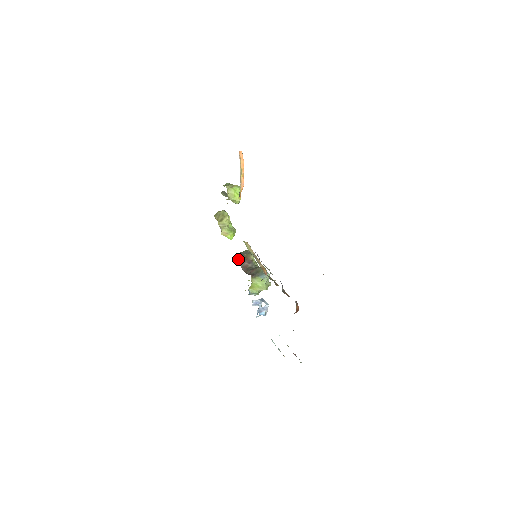
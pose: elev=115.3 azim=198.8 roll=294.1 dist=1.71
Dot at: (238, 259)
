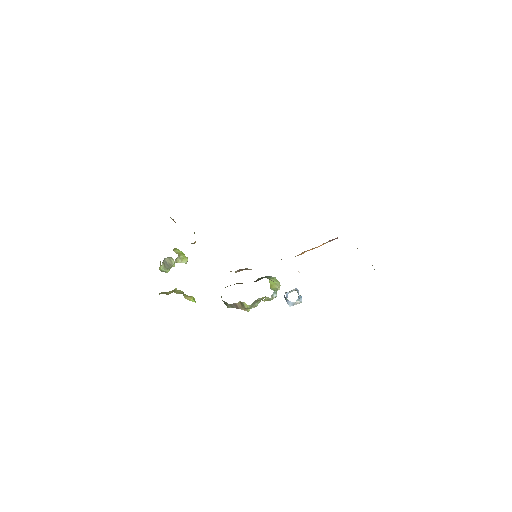
Dot at: occluded
